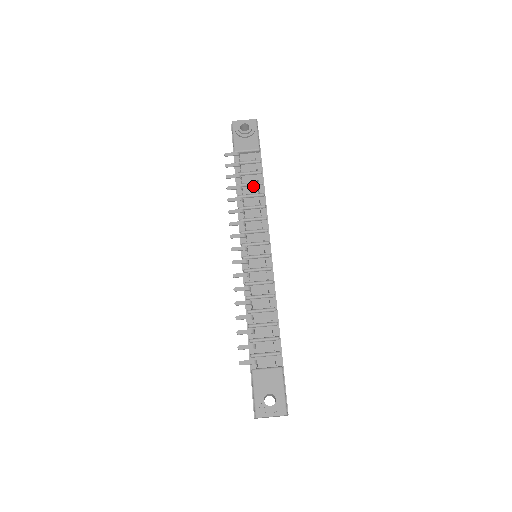
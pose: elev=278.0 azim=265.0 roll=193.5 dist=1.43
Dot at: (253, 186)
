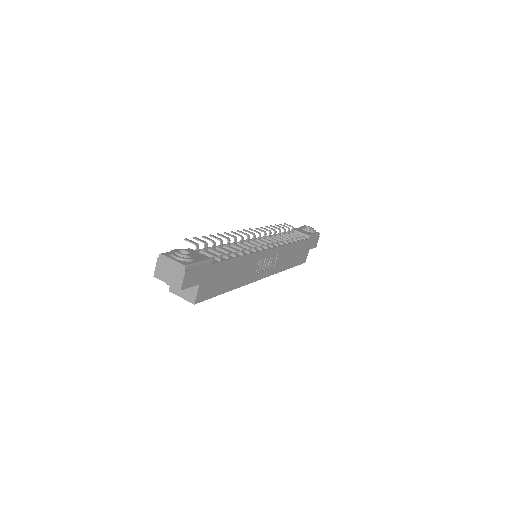
Dot at: occluded
